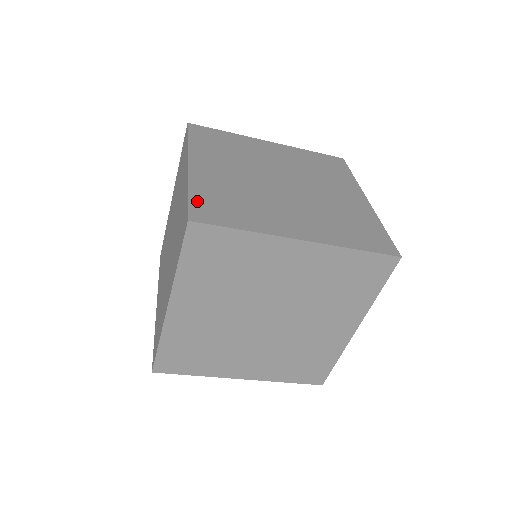
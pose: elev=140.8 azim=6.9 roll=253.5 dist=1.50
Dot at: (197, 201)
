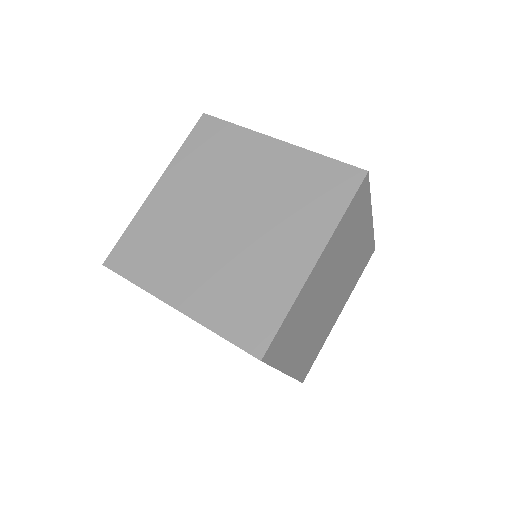
Dot at: (282, 330)
